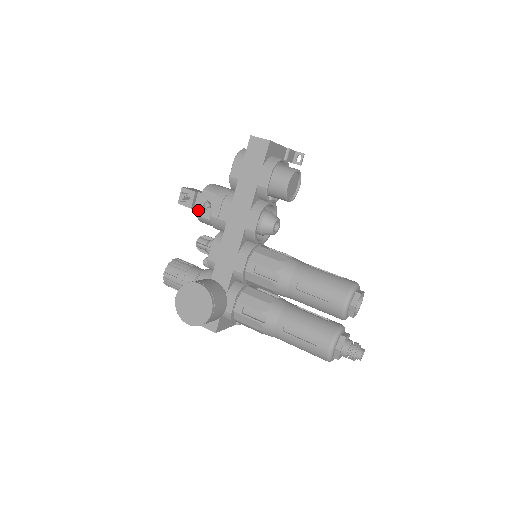
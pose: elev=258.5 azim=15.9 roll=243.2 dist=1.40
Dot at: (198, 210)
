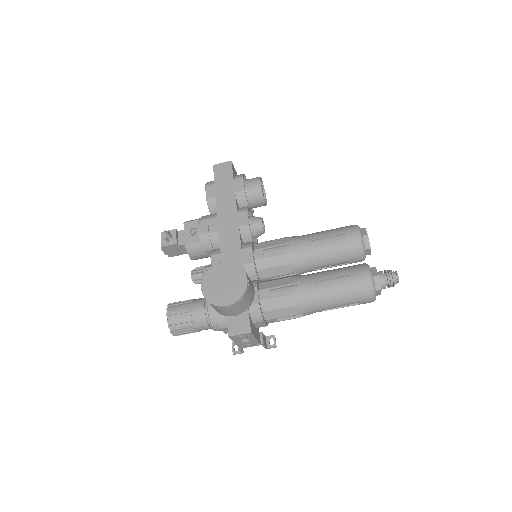
Dot at: (185, 240)
